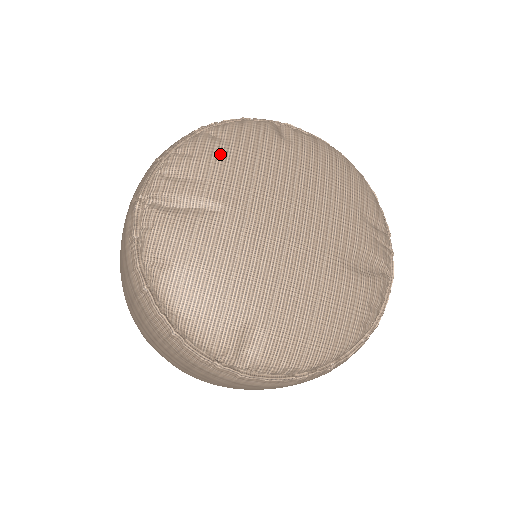
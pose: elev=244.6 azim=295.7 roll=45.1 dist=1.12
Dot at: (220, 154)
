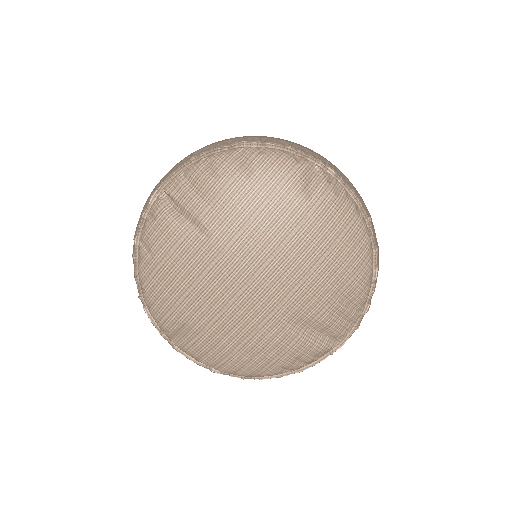
Dot at: (234, 185)
